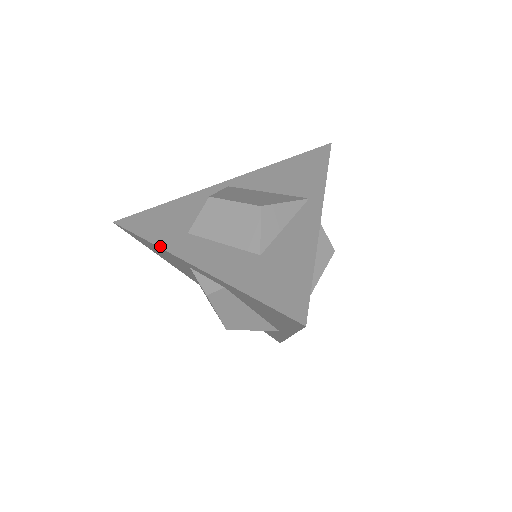
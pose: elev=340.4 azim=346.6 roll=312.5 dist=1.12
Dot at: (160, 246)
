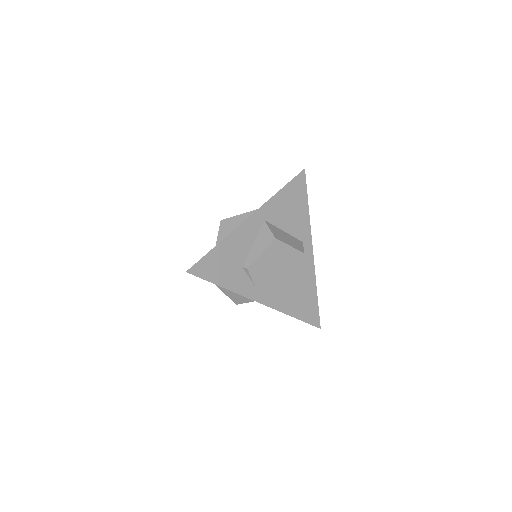
Dot at: occluded
